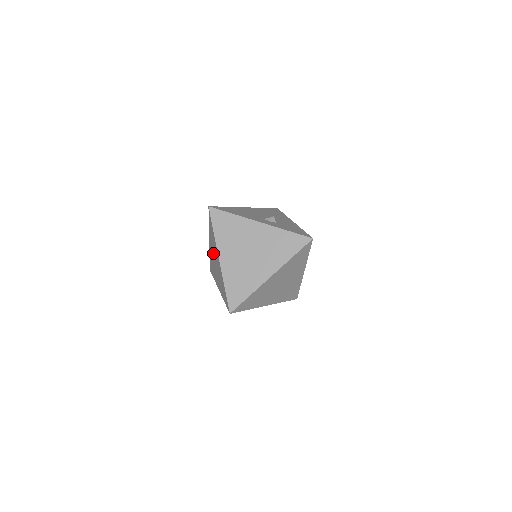
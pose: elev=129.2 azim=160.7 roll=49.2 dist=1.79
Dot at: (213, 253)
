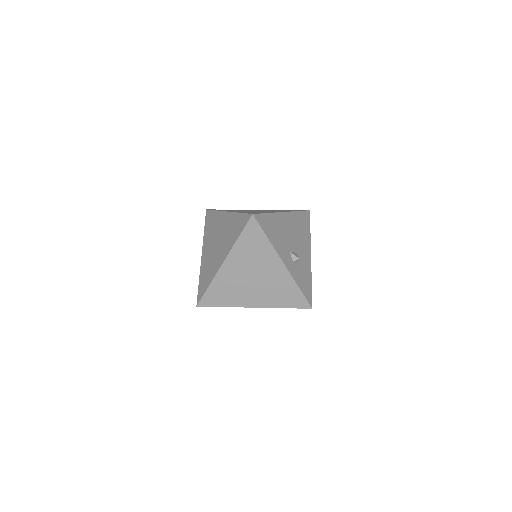
Dot at: (222, 233)
